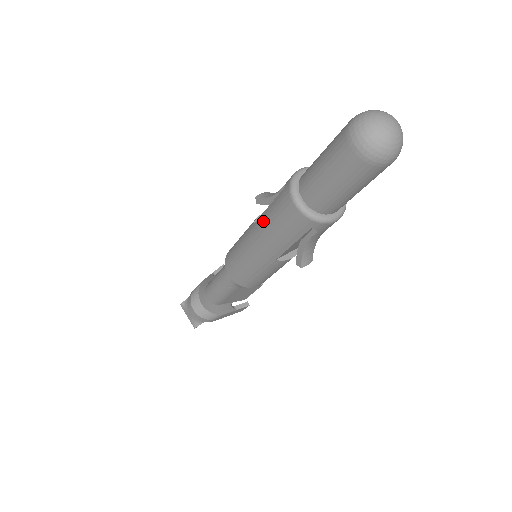
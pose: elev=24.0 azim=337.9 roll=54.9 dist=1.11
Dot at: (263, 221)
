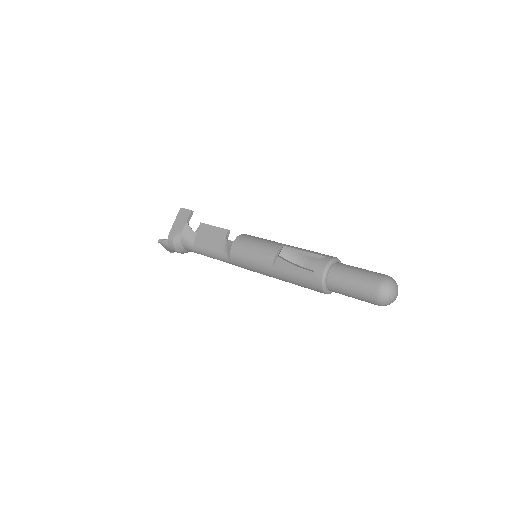
Dot at: (288, 276)
